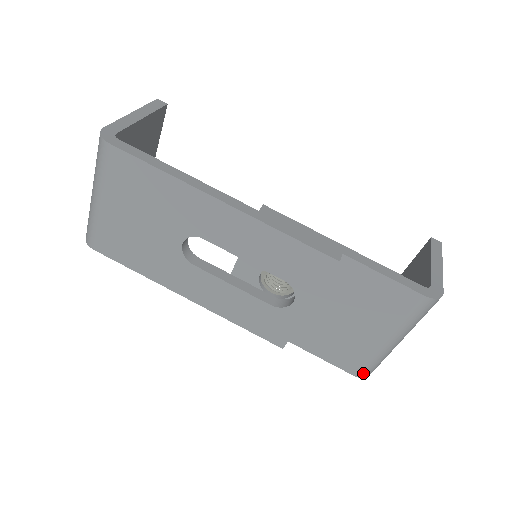
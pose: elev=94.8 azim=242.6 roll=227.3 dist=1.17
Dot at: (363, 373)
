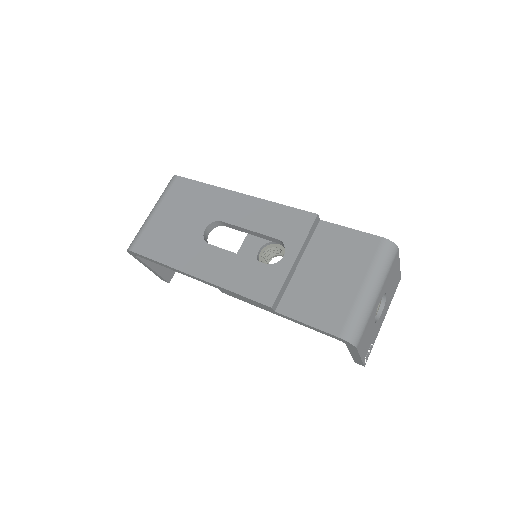
Dot at: (347, 333)
